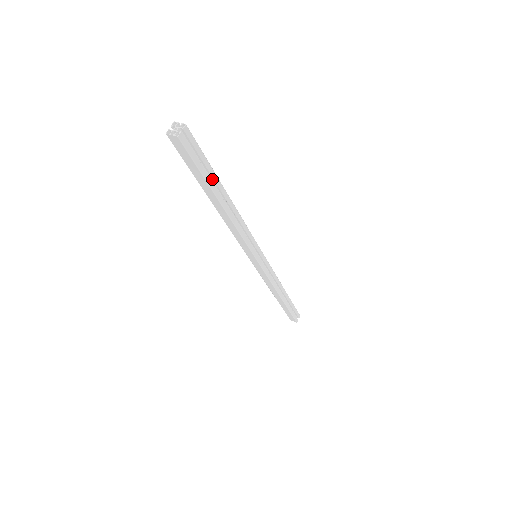
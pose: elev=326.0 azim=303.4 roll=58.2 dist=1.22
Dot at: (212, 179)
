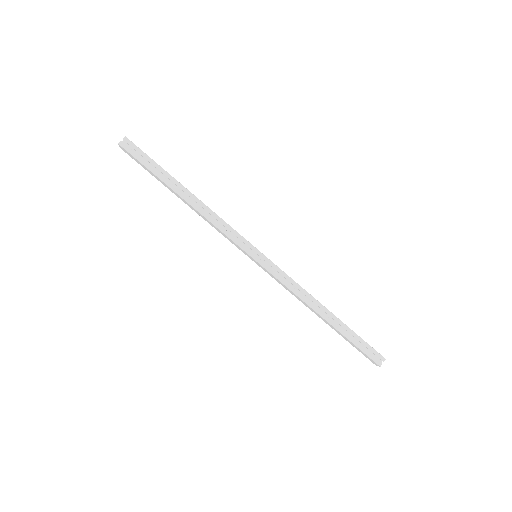
Dot at: (166, 176)
